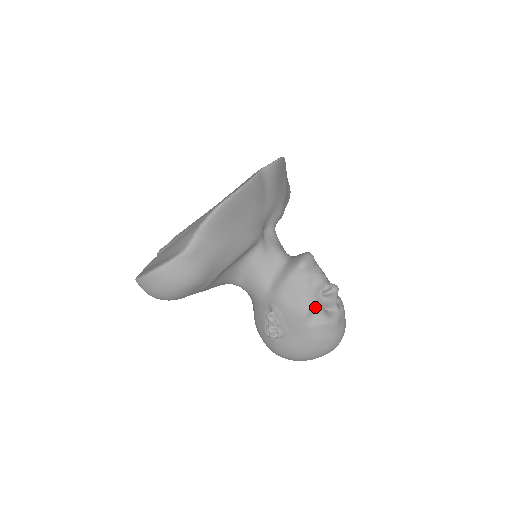
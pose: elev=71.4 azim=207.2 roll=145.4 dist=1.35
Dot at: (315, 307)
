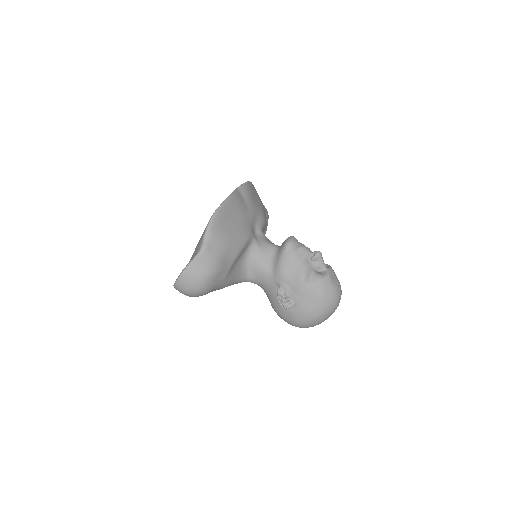
Dot at: (309, 271)
